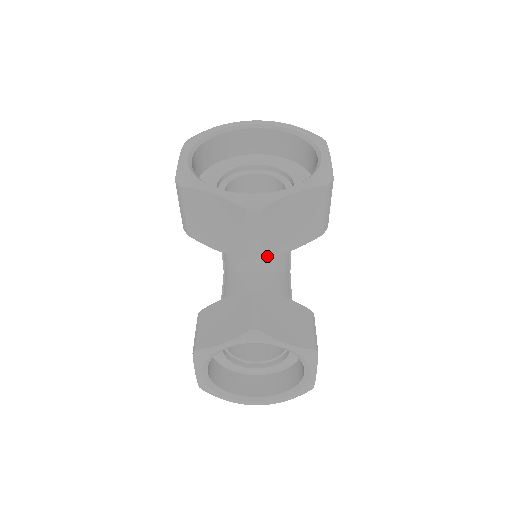
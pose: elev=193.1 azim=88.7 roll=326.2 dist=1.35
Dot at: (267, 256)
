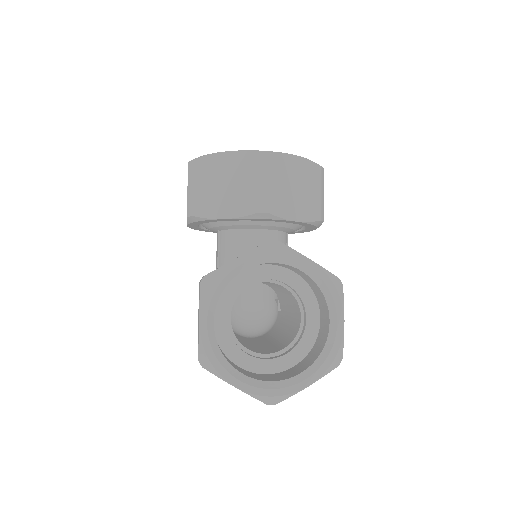
Dot at: (275, 213)
